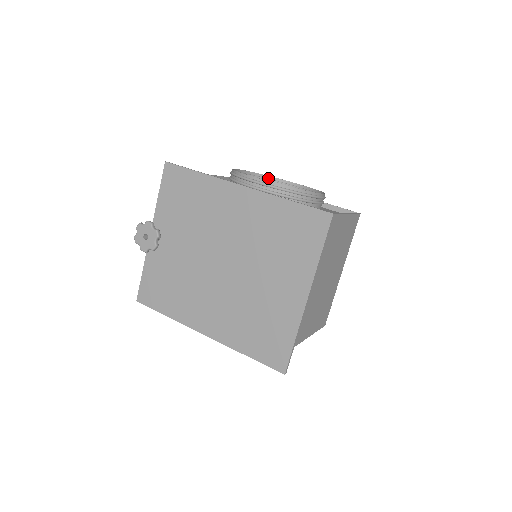
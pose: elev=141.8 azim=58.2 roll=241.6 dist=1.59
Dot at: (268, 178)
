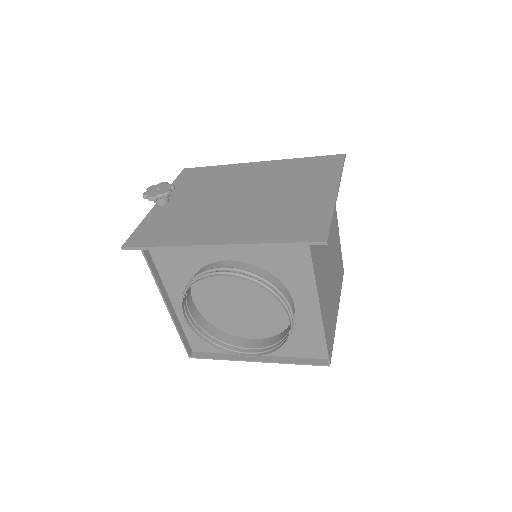
Dot at: occluded
